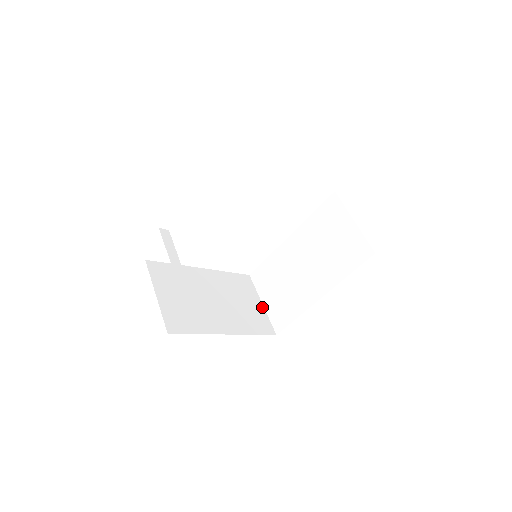
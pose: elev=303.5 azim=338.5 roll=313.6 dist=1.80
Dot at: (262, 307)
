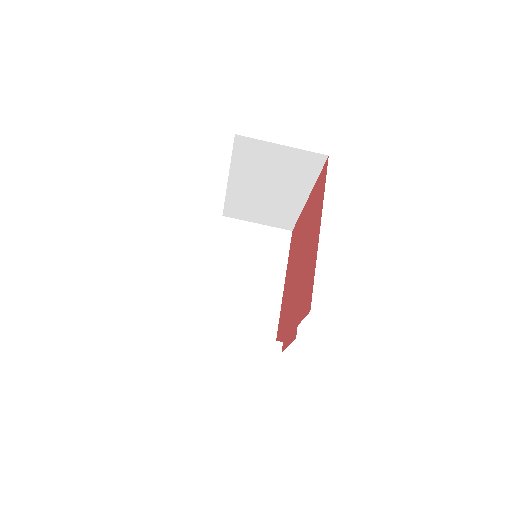
Dot at: (261, 227)
